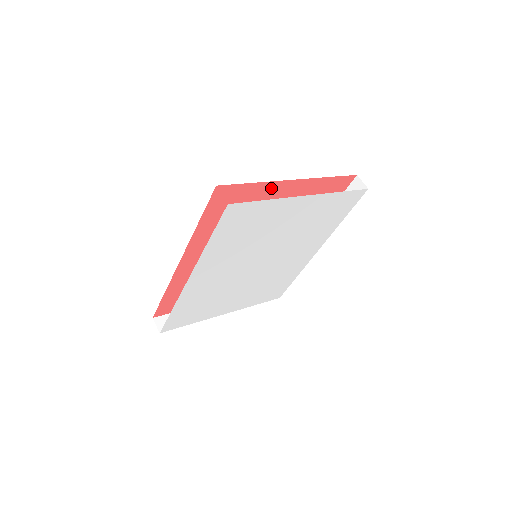
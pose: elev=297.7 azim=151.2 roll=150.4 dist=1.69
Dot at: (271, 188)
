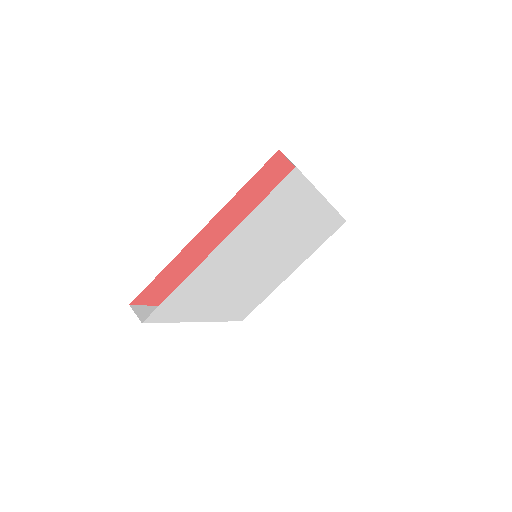
Dot at: (185, 253)
